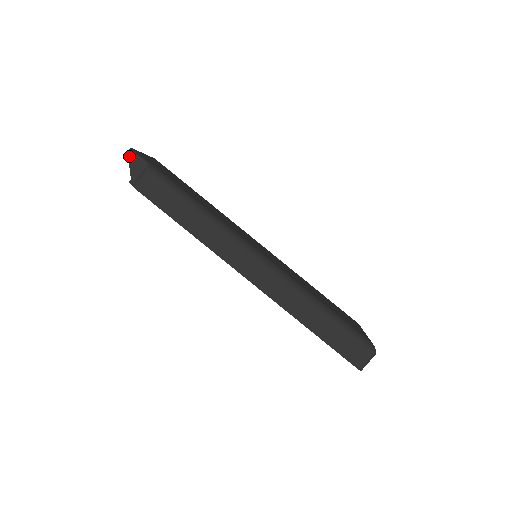
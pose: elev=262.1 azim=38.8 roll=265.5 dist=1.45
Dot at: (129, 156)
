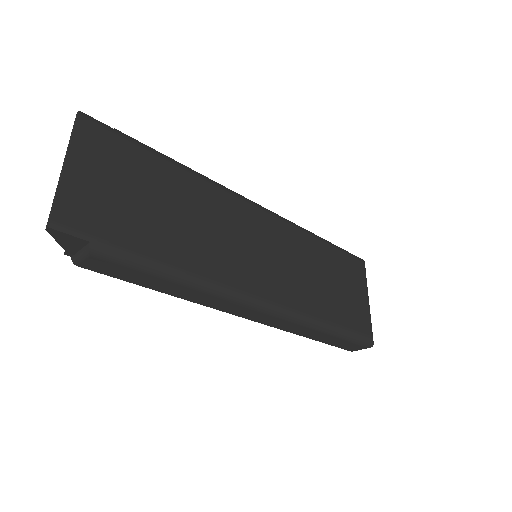
Dot at: (51, 234)
